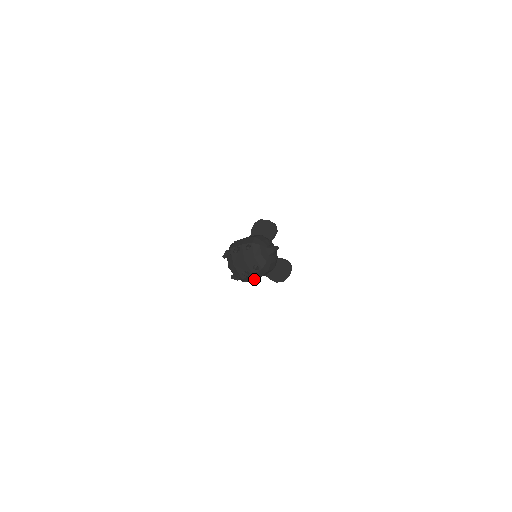
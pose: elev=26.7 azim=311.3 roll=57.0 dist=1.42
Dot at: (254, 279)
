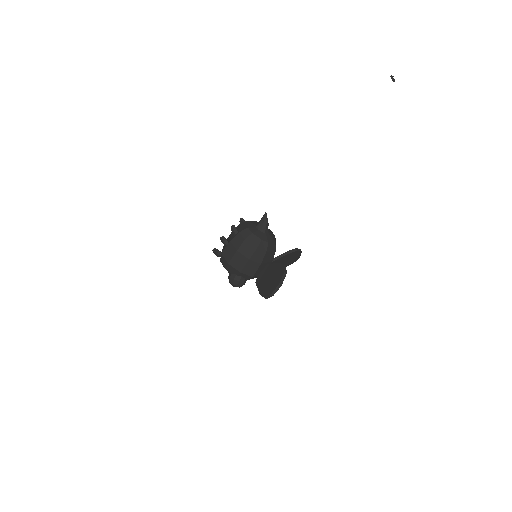
Dot at: (232, 256)
